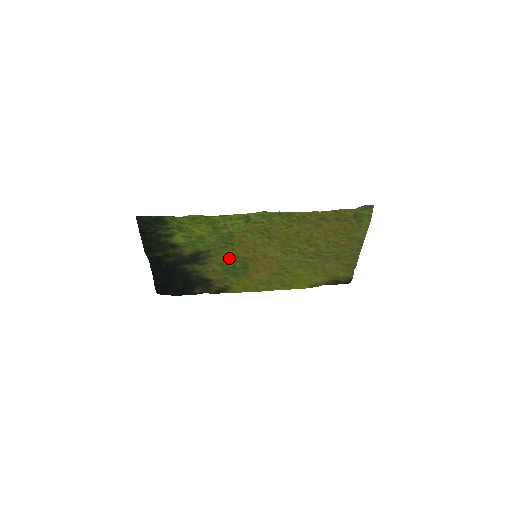
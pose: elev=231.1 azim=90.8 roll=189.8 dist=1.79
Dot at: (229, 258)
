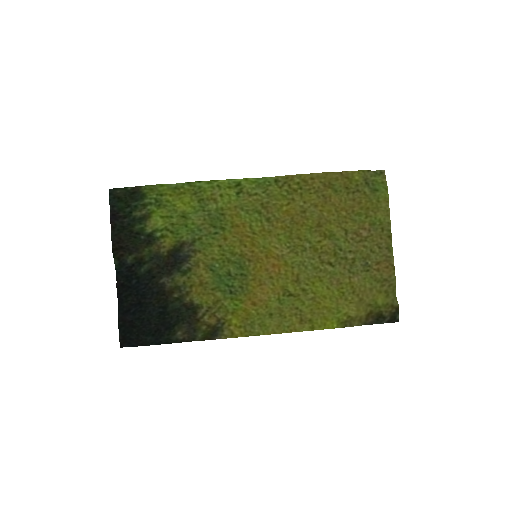
Dot at: (220, 256)
